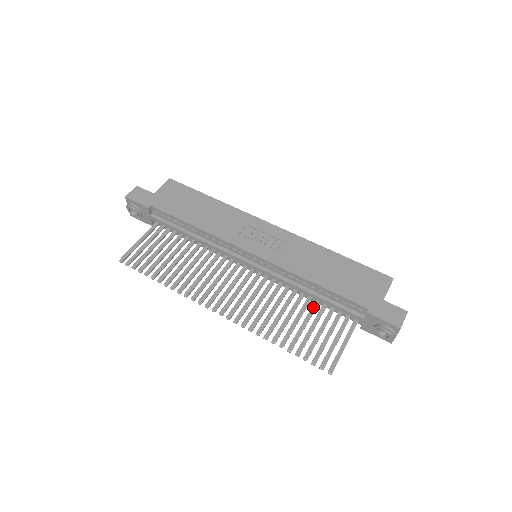
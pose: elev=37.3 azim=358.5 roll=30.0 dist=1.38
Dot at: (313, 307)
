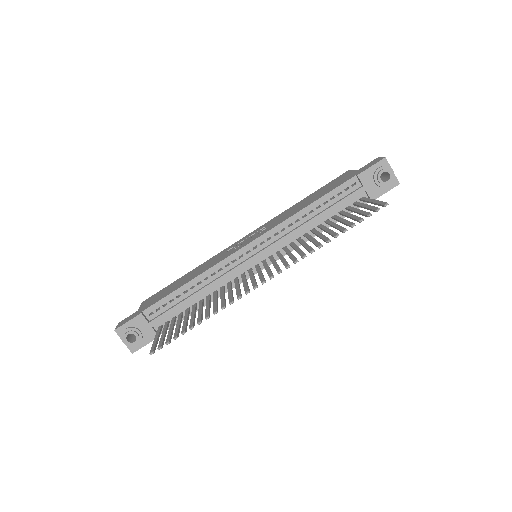
Dot at: (328, 222)
